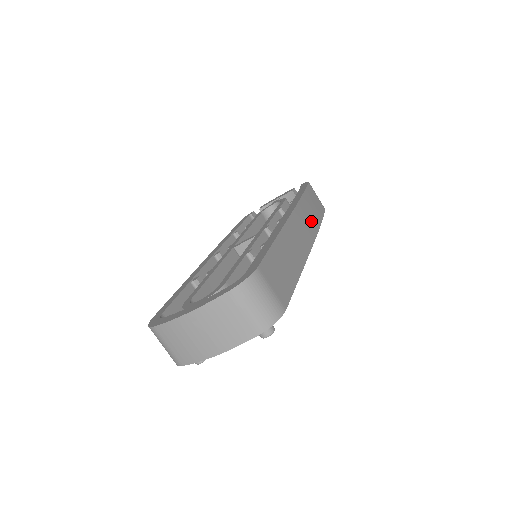
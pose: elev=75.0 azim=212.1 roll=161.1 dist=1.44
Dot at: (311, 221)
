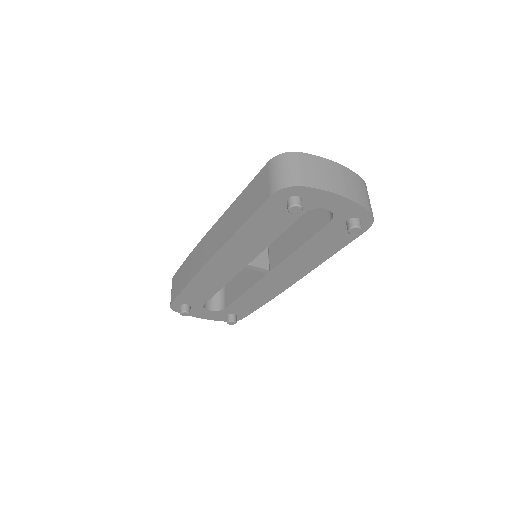
Dot at: occluded
